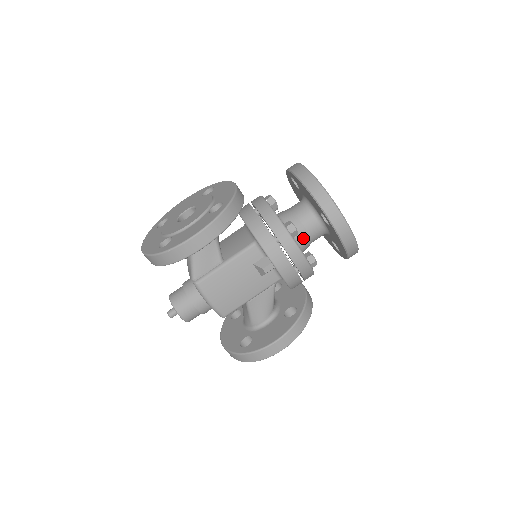
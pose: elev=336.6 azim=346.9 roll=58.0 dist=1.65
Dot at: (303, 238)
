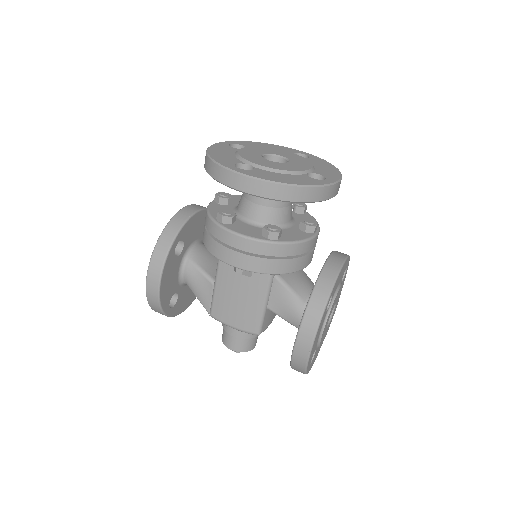
Dot at: (258, 214)
